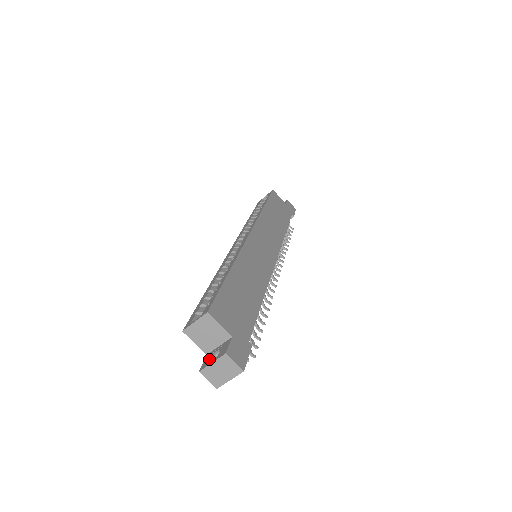
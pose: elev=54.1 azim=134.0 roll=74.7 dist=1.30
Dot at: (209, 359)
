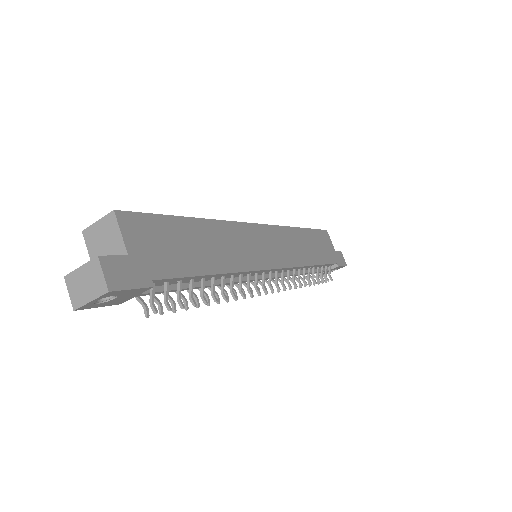
Dot at: occluded
